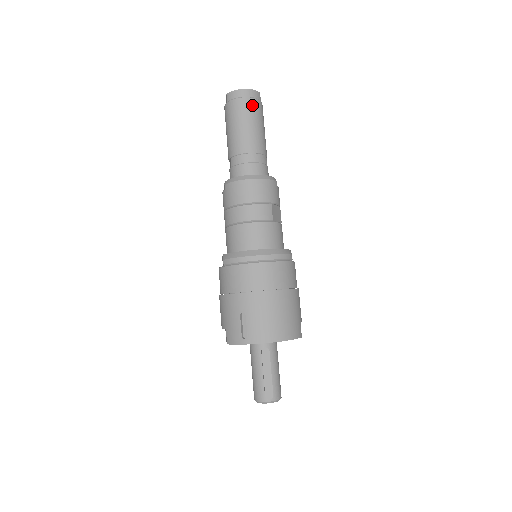
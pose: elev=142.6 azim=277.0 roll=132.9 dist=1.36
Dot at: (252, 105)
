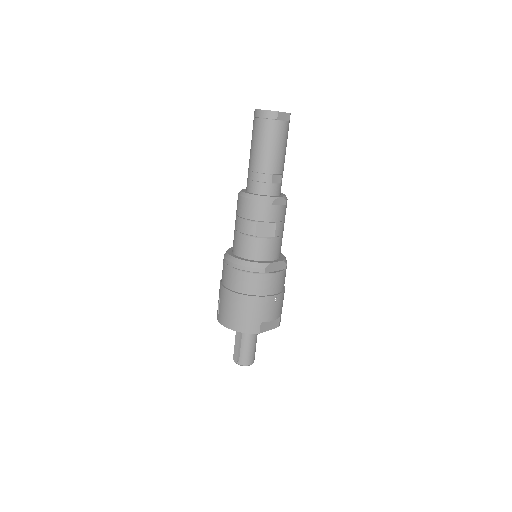
Dot at: (264, 126)
